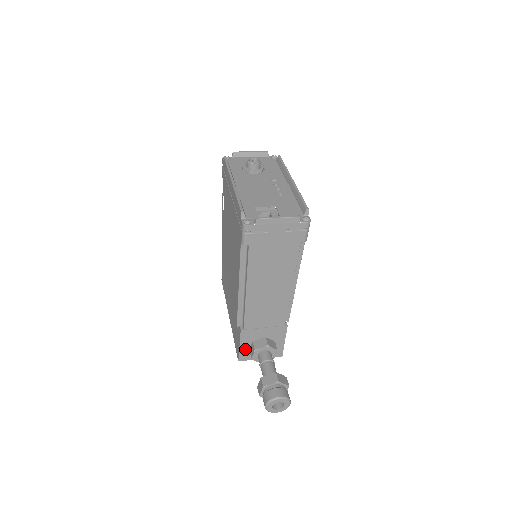
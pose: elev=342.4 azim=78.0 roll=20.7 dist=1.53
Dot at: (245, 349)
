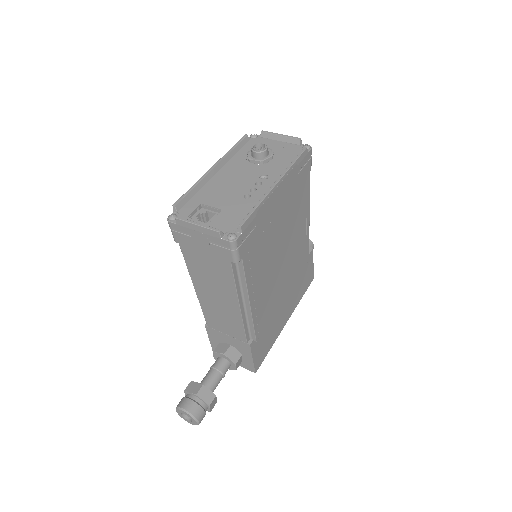
Dot at: (216, 346)
